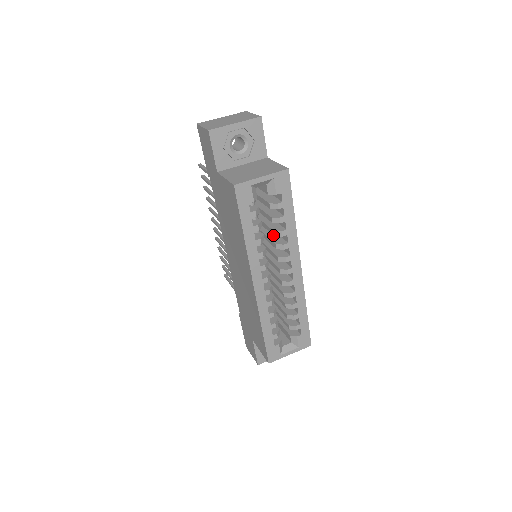
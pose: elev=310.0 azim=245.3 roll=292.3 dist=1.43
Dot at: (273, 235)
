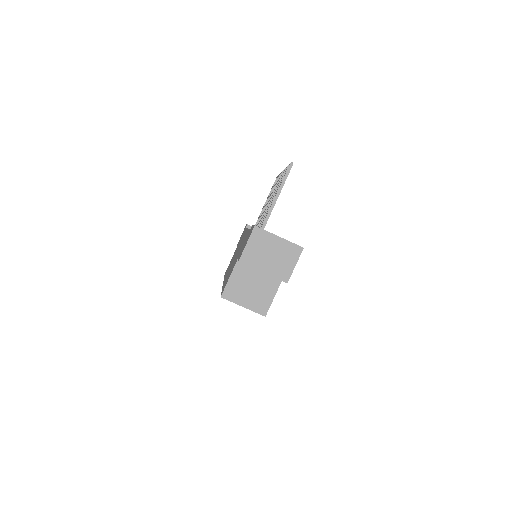
Dot at: occluded
